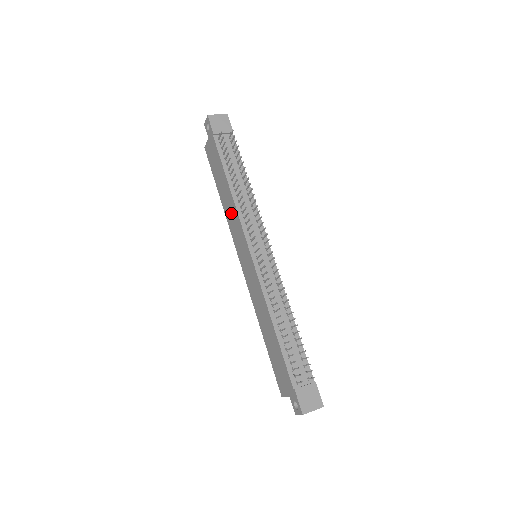
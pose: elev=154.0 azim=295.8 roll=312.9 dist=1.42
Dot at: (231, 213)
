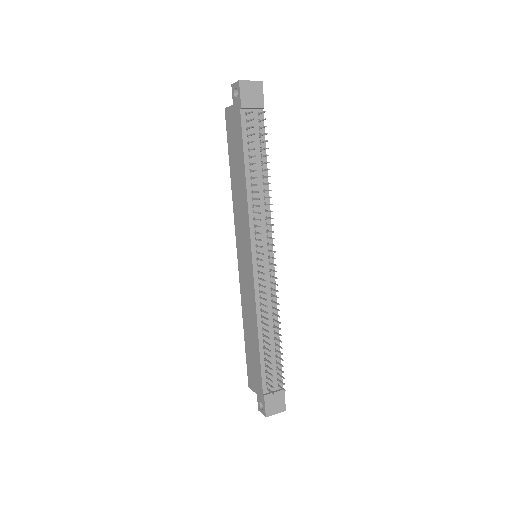
Dot at: (240, 204)
